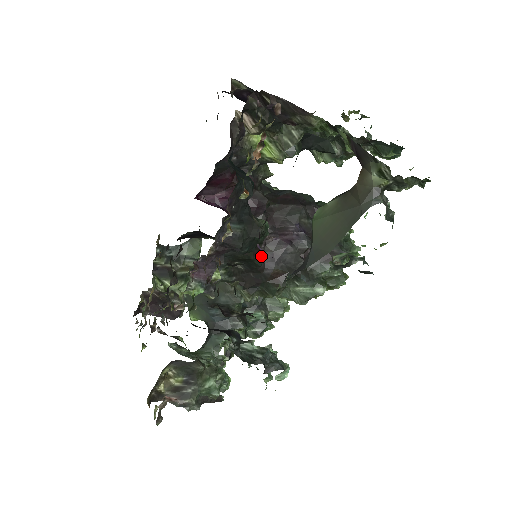
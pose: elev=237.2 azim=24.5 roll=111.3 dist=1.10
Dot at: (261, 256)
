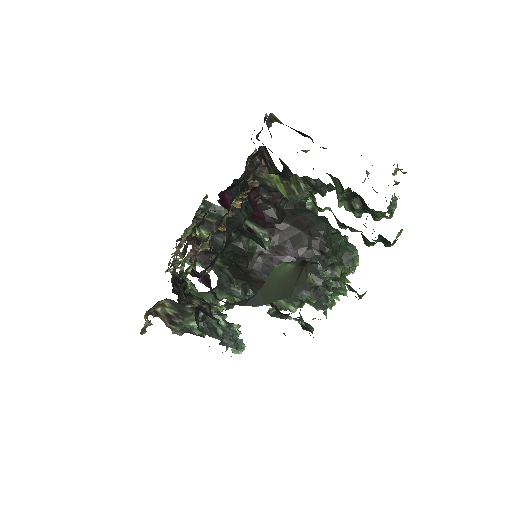
Dot at: (246, 265)
